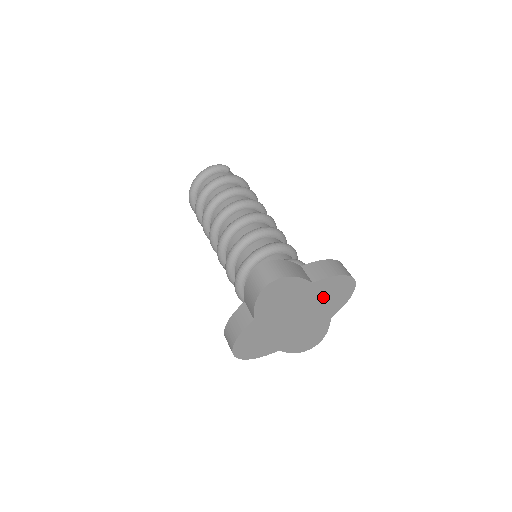
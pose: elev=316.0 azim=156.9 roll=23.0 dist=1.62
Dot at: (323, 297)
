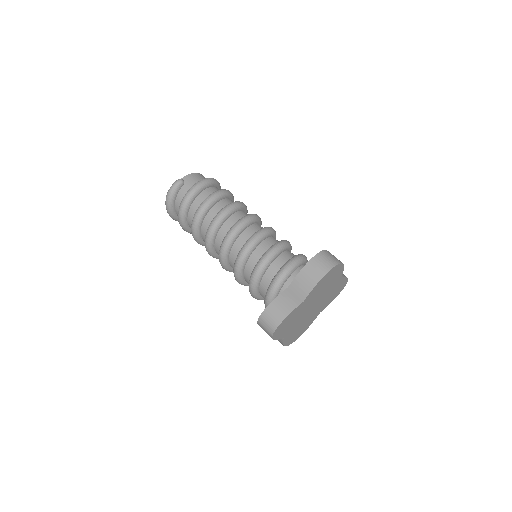
Dot at: (321, 289)
